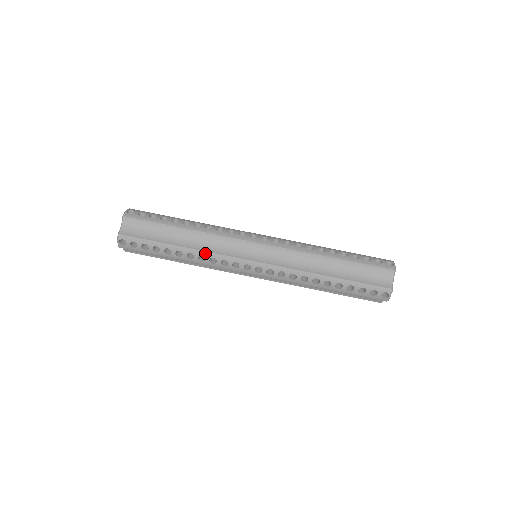
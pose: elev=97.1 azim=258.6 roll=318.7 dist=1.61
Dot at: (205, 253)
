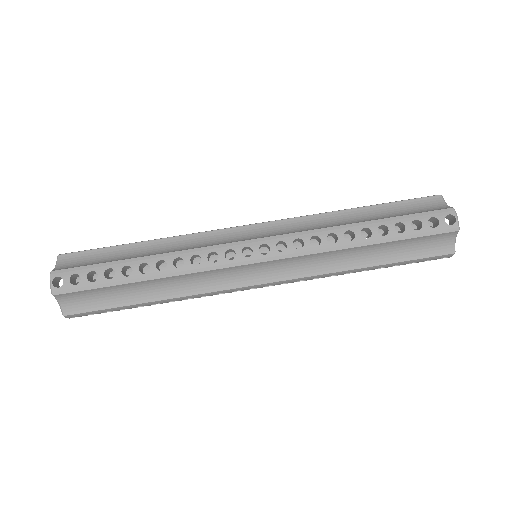
Dot at: (181, 253)
